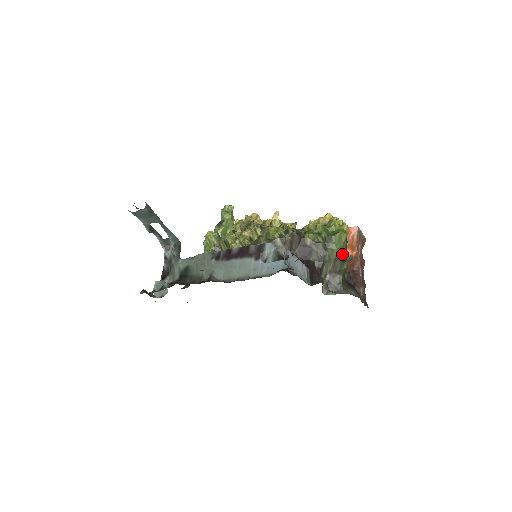
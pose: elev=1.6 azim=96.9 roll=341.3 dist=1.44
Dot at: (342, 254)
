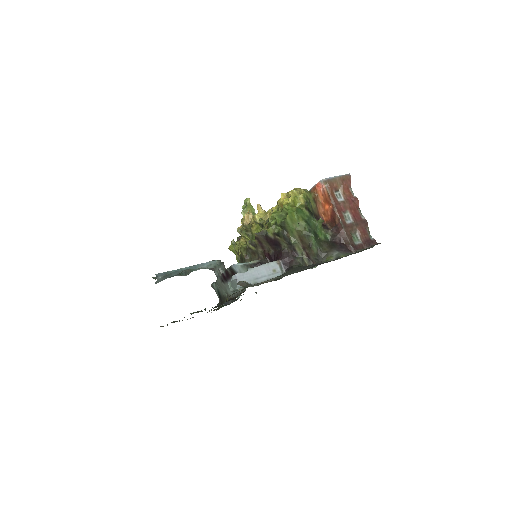
Dot at: (302, 230)
